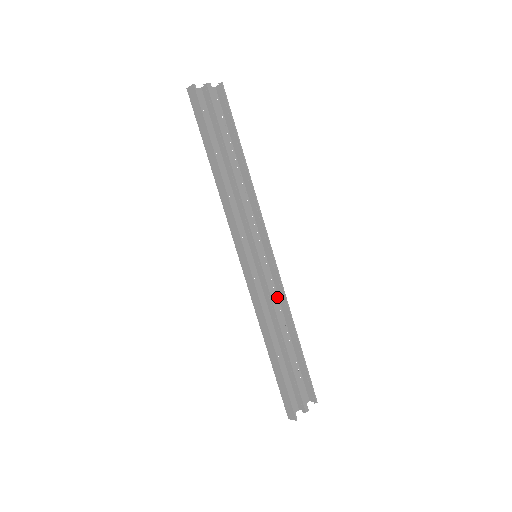
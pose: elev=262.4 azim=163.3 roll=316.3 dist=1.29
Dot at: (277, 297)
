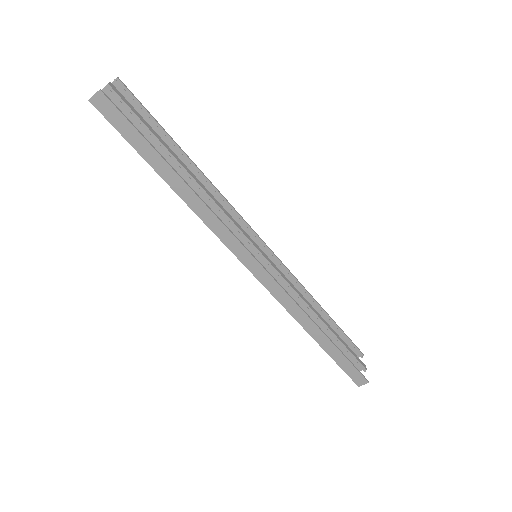
Dot at: occluded
